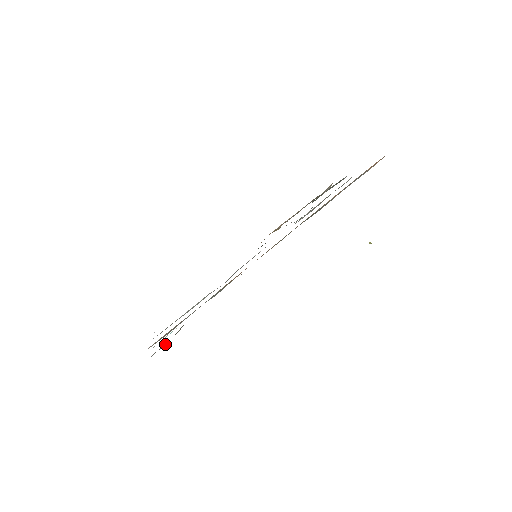
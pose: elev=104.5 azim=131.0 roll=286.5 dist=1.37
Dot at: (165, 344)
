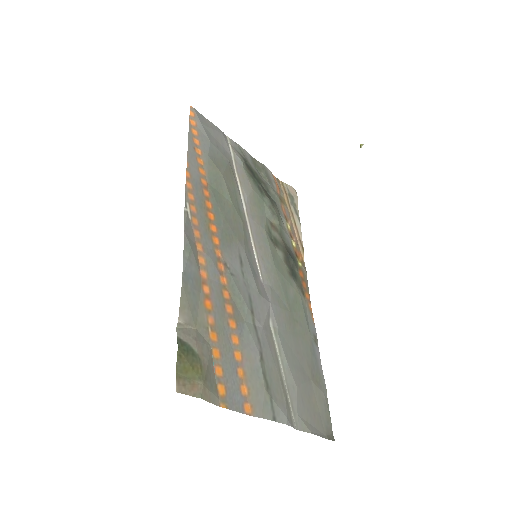
Dot at: (181, 358)
